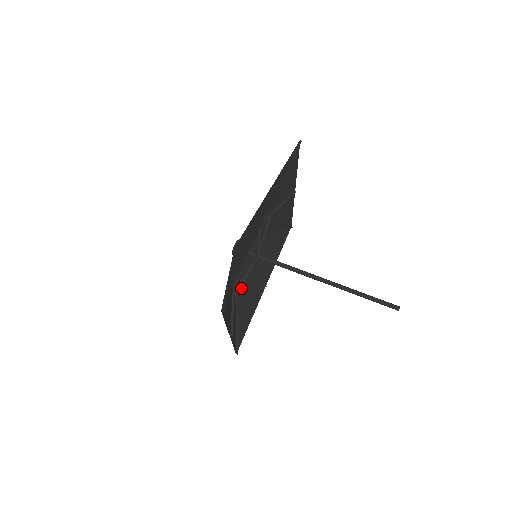
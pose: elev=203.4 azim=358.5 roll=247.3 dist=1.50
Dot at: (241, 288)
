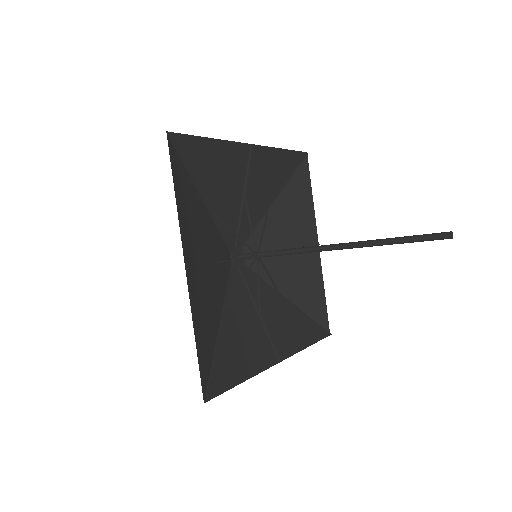
Dot at: (275, 286)
